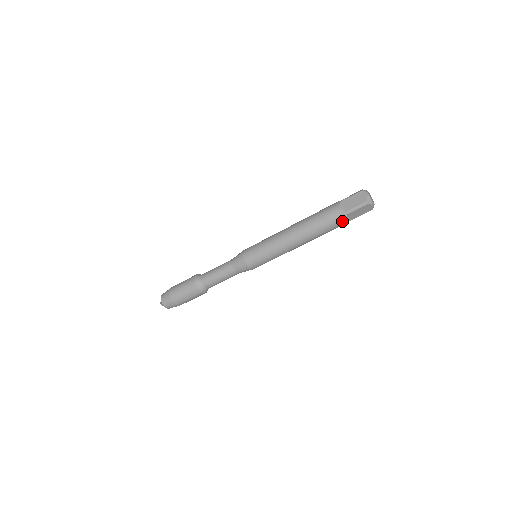
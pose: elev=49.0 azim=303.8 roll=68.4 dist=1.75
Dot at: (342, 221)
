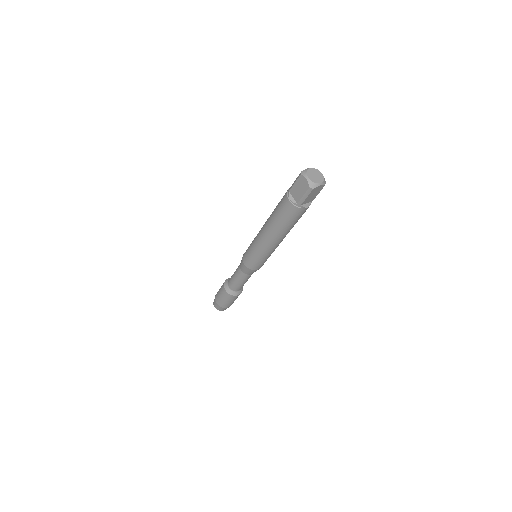
Dot at: (301, 211)
